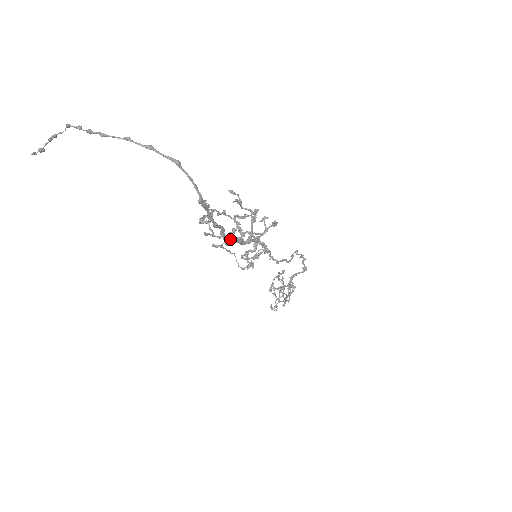
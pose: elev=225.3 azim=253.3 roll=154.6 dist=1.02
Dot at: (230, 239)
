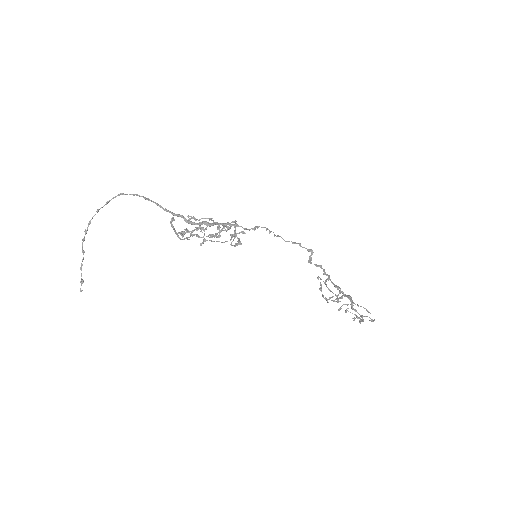
Dot at: (196, 223)
